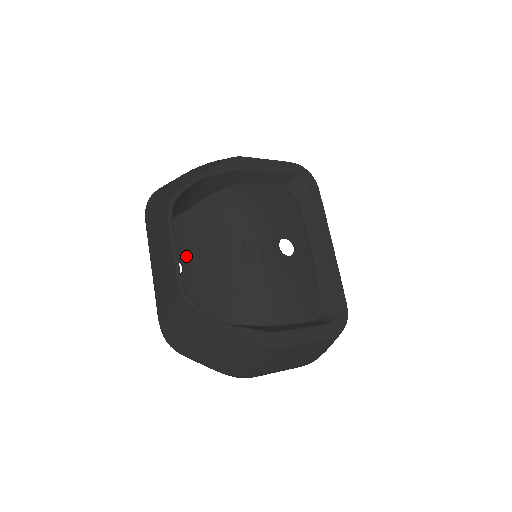
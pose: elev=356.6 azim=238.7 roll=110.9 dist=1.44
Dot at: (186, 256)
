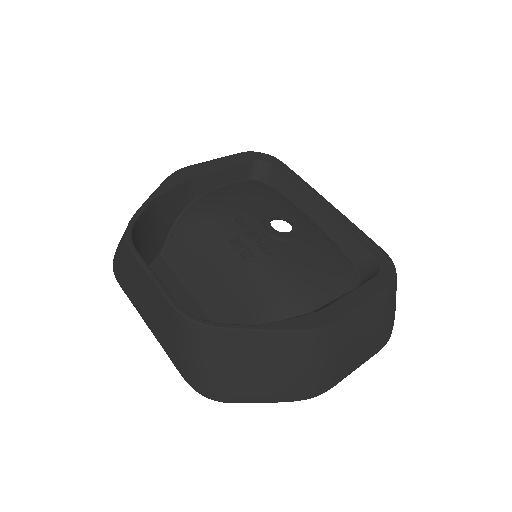
Dot at: (181, 297)
